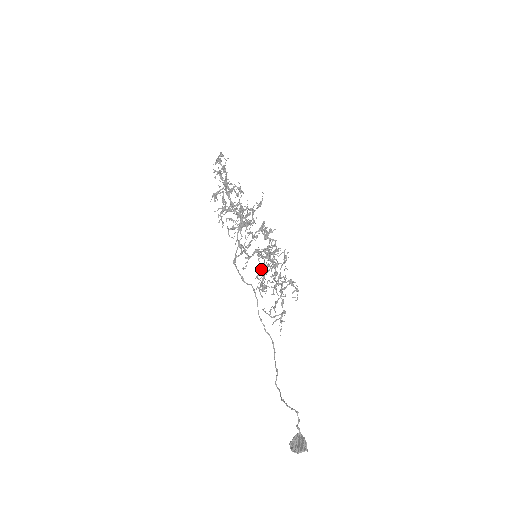
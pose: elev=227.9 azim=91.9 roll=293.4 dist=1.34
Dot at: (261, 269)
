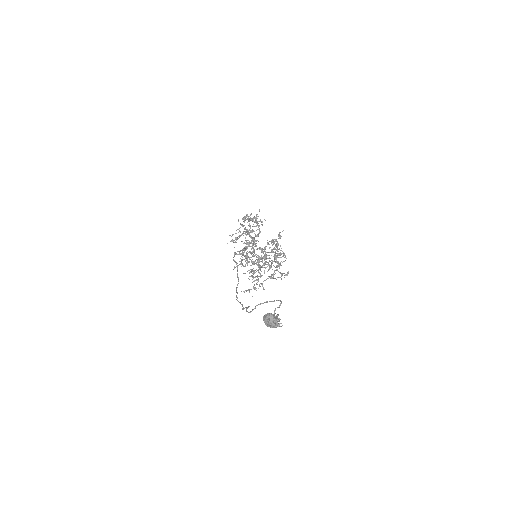
Dot at: occluded
